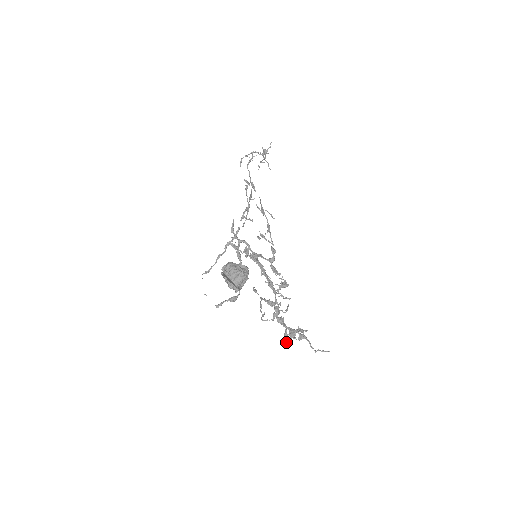
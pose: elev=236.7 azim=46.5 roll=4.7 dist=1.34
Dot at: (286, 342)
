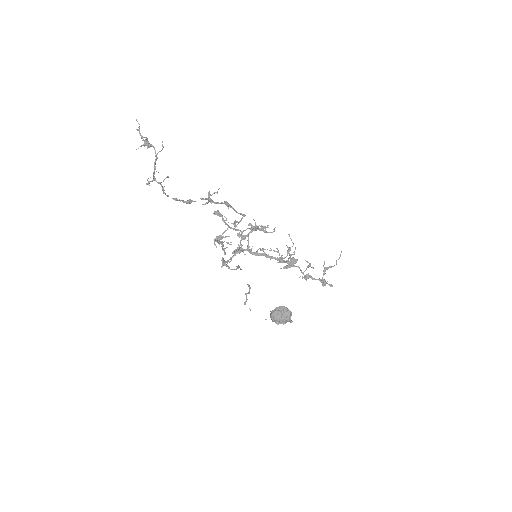
Dot at: occluded
